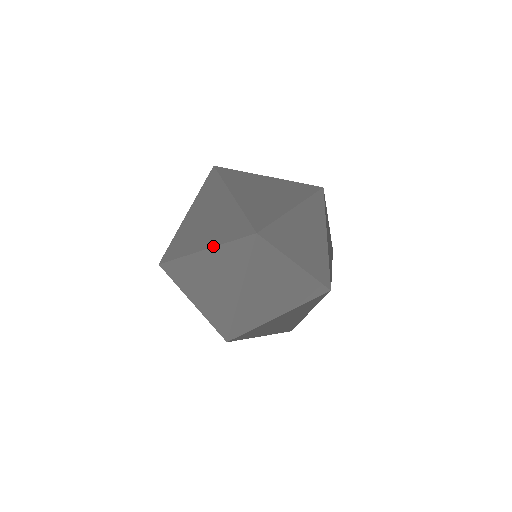
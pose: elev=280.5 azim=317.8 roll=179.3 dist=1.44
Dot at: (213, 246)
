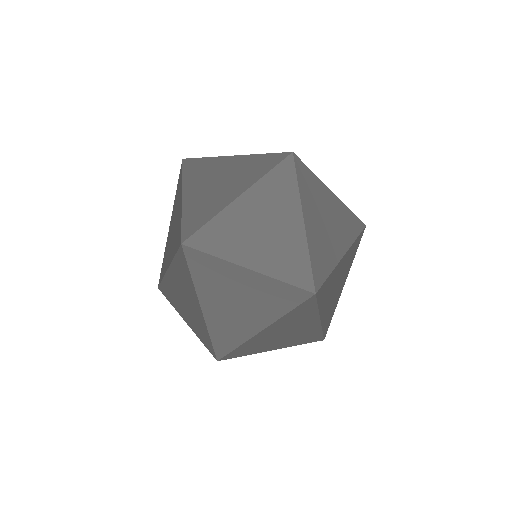
Dot at: (248, 187)
